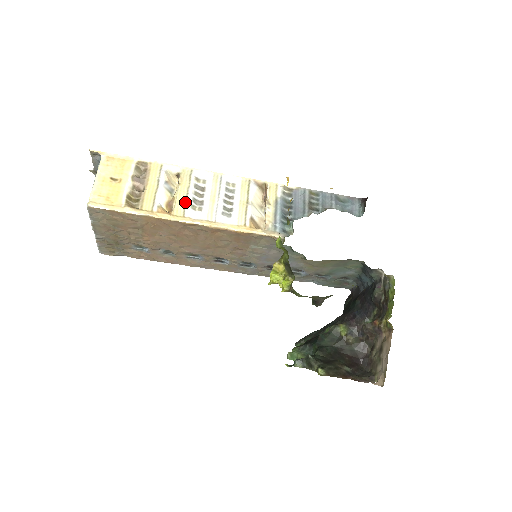
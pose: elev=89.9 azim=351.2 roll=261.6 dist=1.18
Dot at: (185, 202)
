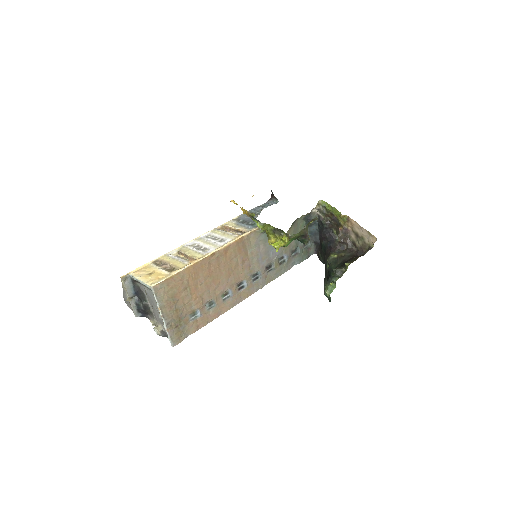
Dot at: (197, 252)
